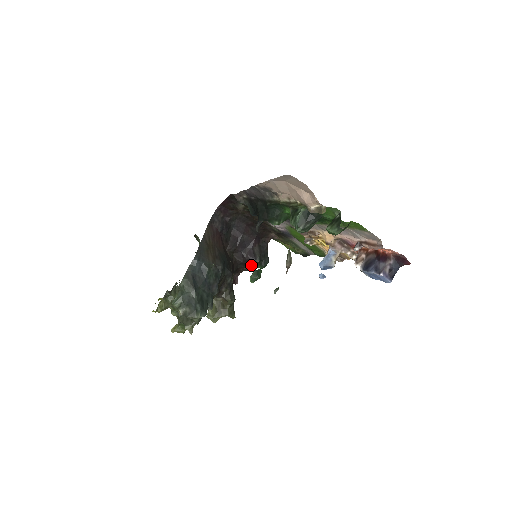
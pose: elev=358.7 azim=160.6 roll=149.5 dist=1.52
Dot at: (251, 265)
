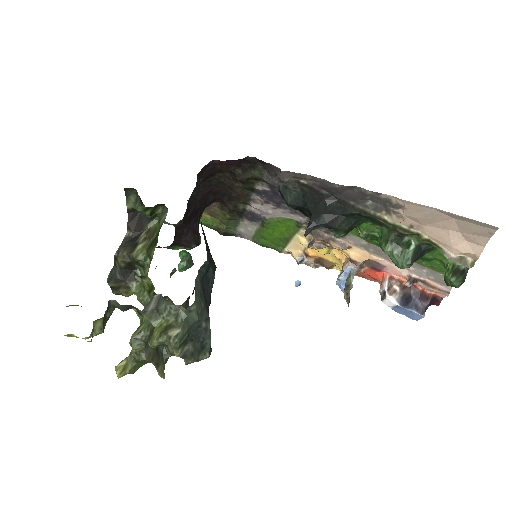
Dot at: (188, 247)
